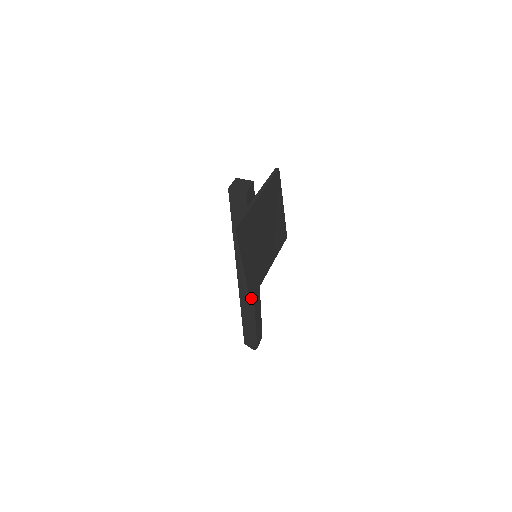
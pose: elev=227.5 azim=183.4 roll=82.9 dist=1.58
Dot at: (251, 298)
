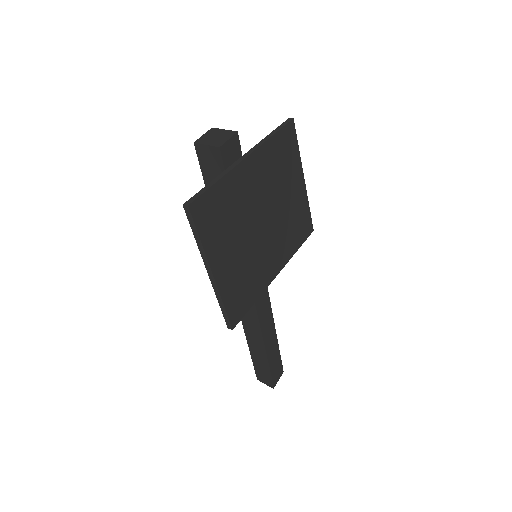
Dot at: (234, 322)
